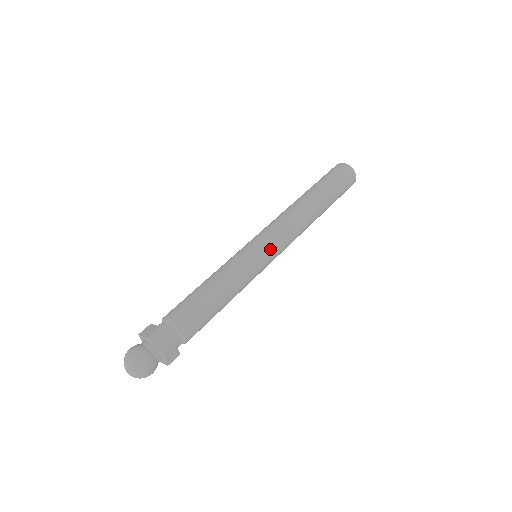
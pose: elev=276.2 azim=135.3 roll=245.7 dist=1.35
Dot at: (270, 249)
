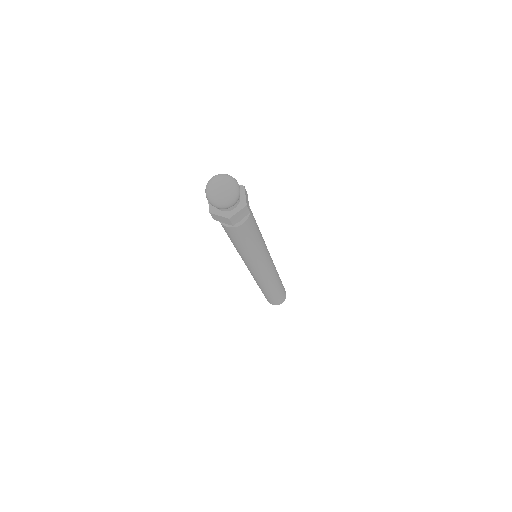
Dot at: occluded
